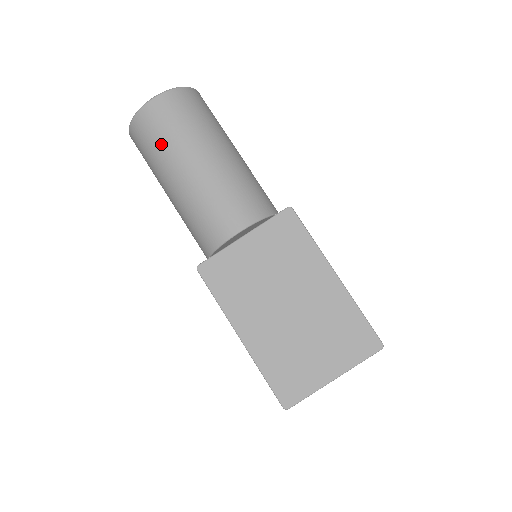
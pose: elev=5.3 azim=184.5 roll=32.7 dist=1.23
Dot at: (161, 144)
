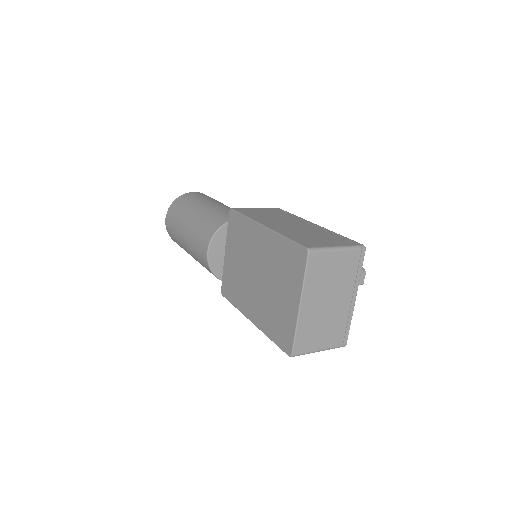
Dot at: (176, 239)
